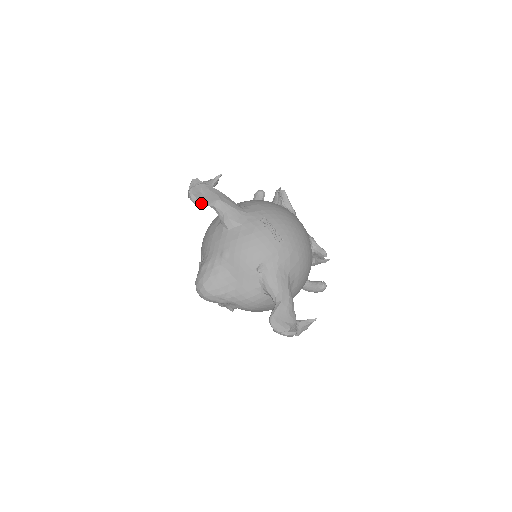
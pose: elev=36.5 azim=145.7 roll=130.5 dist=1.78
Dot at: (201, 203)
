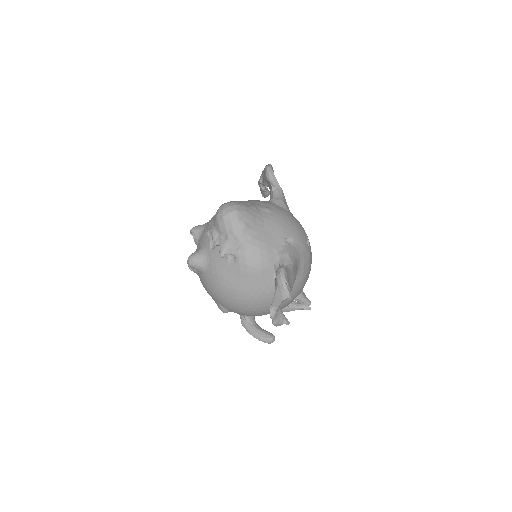
Dot at: (273, 176)
